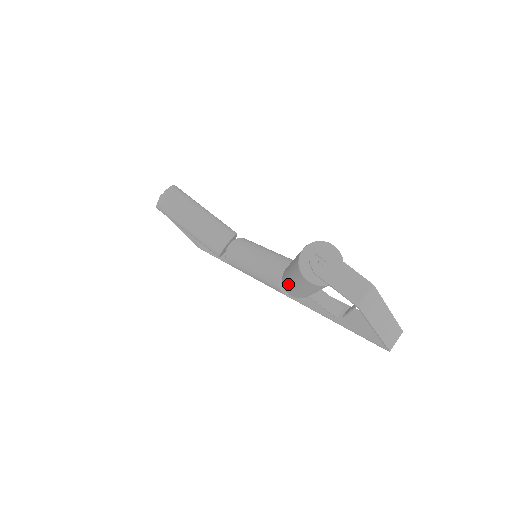
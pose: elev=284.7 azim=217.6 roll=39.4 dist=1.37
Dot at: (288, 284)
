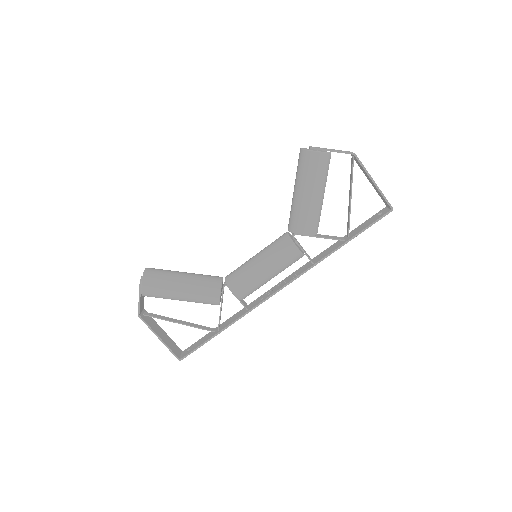
Dot at: (301, 209)
